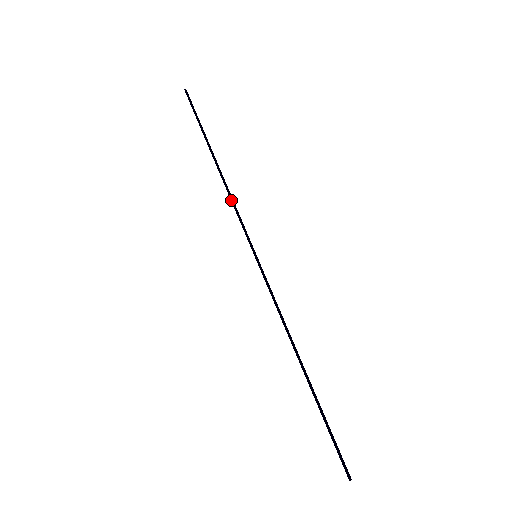
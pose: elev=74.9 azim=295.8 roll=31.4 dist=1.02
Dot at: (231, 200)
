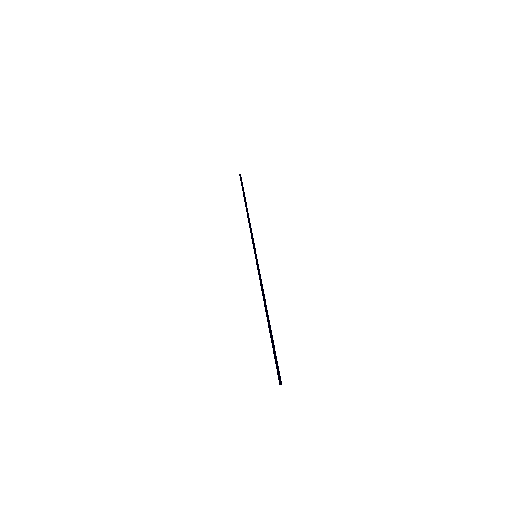
Dot at: (249, 227)
